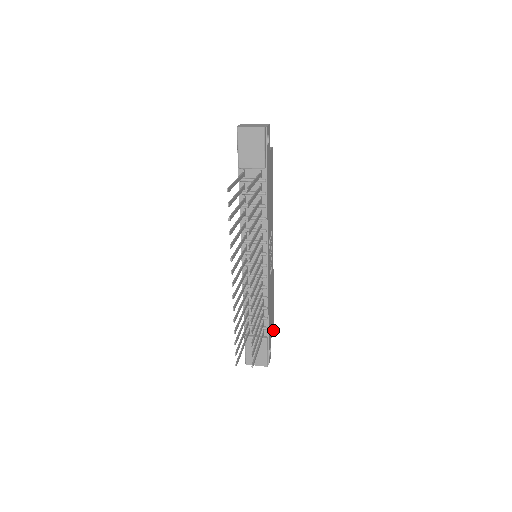
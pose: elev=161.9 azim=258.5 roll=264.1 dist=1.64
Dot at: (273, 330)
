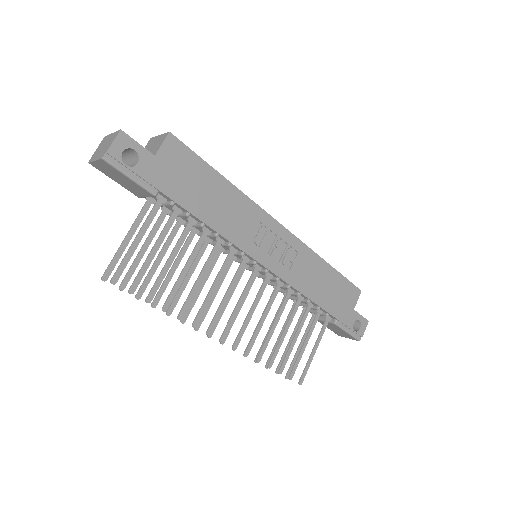
Dot at: (359, 292)
